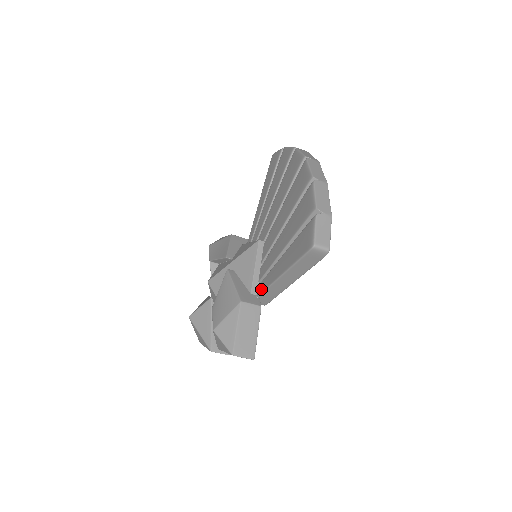
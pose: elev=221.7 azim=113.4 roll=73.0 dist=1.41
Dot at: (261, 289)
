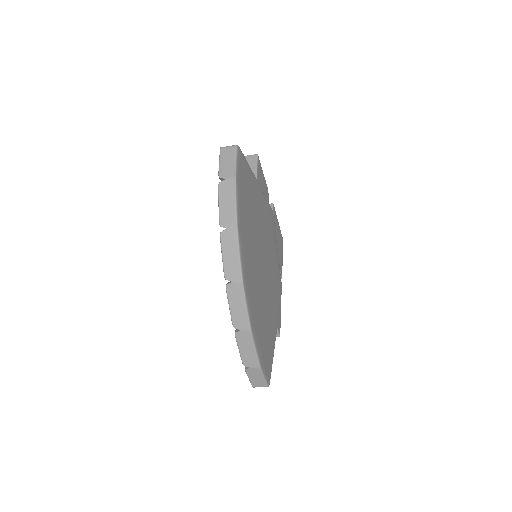
Dot at: occluded
